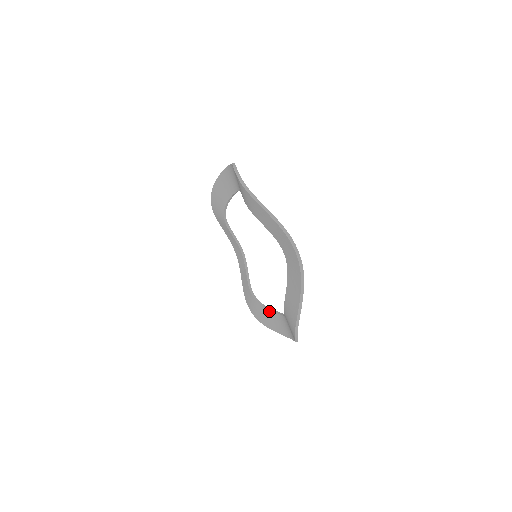
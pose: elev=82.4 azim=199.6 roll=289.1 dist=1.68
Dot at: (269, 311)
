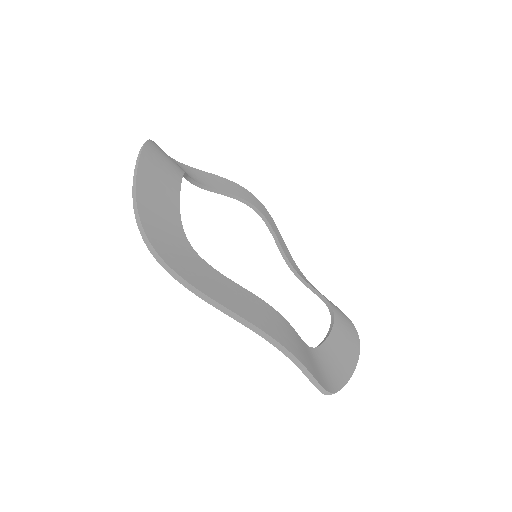
Dot at: occluded
